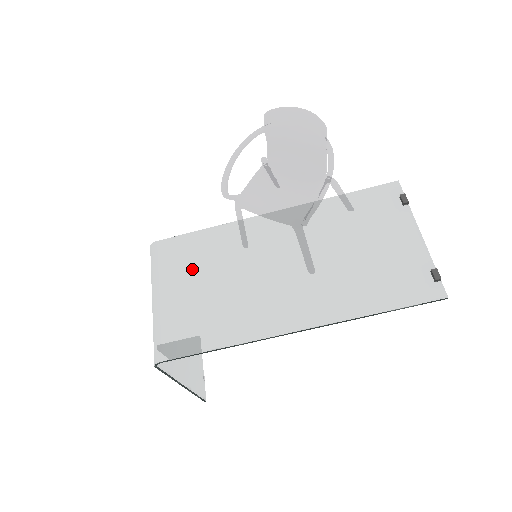
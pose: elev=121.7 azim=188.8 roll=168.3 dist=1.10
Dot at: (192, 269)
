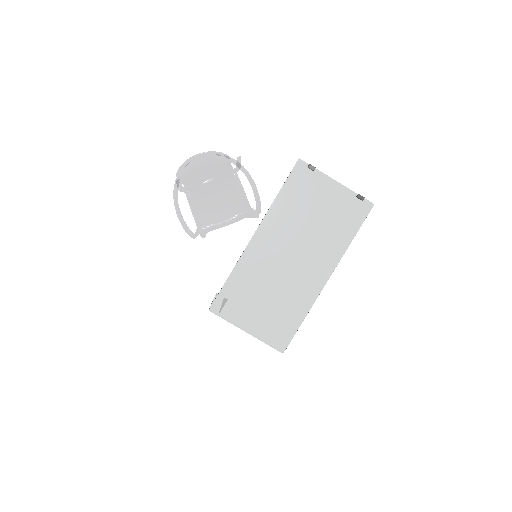
Dot at: (249, 300)
